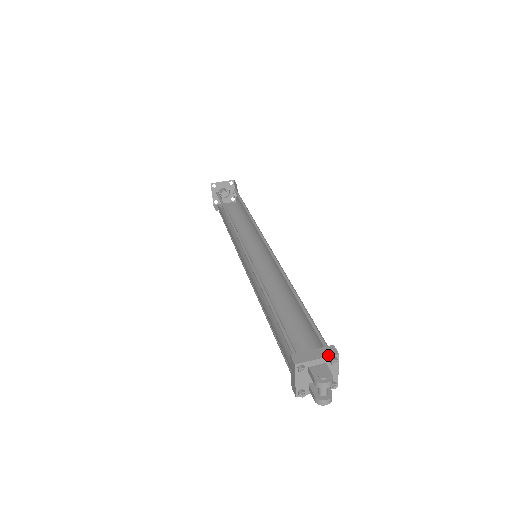
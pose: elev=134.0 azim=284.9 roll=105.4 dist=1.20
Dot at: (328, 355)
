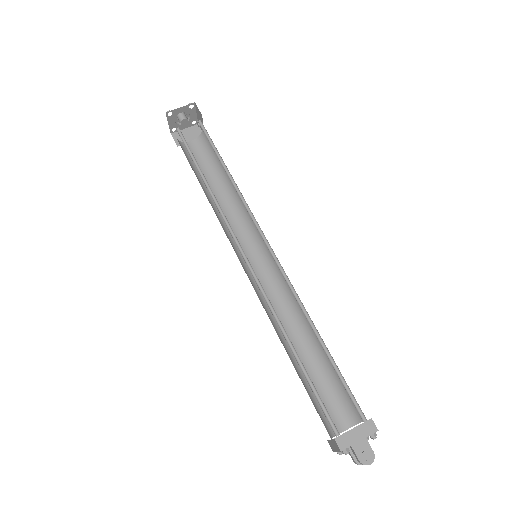
Dot at: (369, 434)
